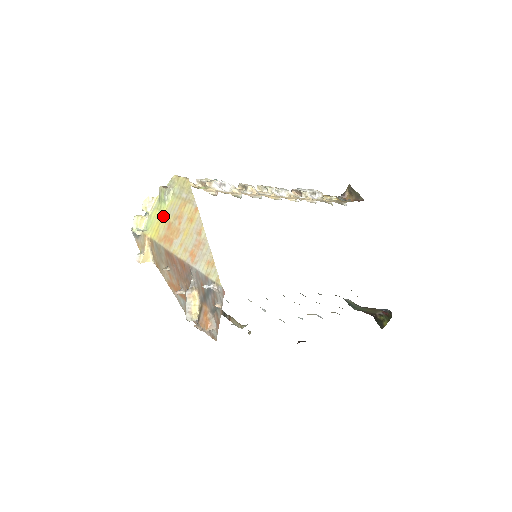
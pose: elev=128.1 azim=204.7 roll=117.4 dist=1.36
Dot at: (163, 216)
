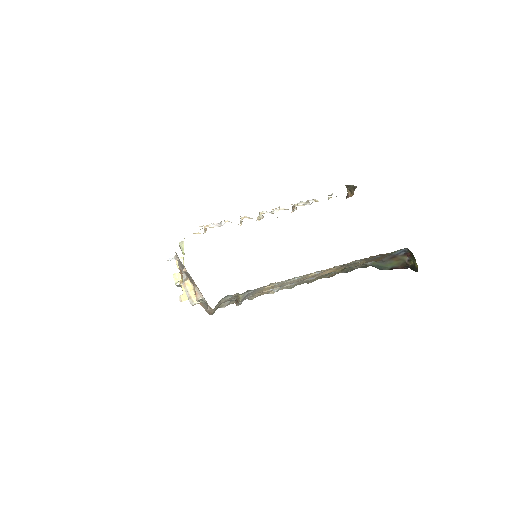
Dot at: occluded
